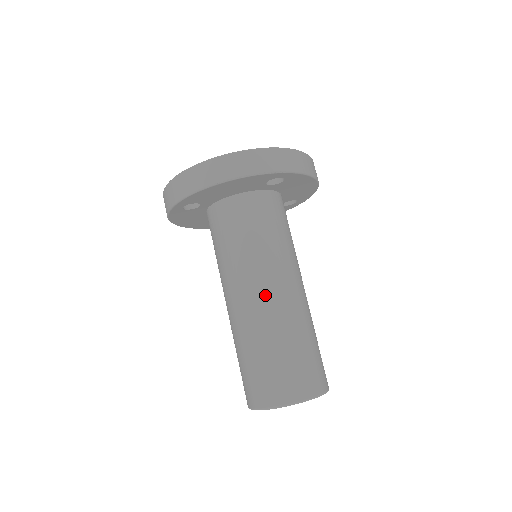
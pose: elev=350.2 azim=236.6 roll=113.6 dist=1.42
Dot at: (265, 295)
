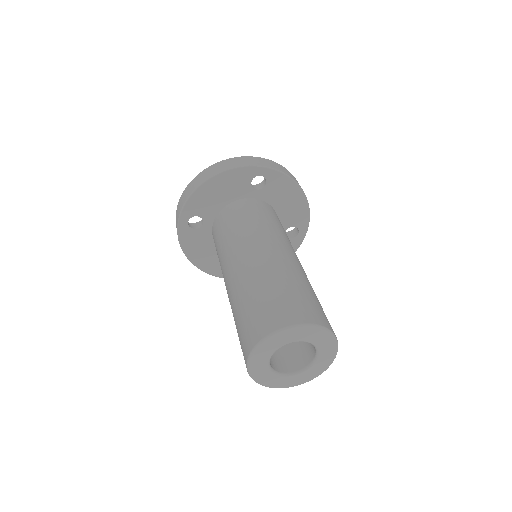
Dot at: (253, 254)
